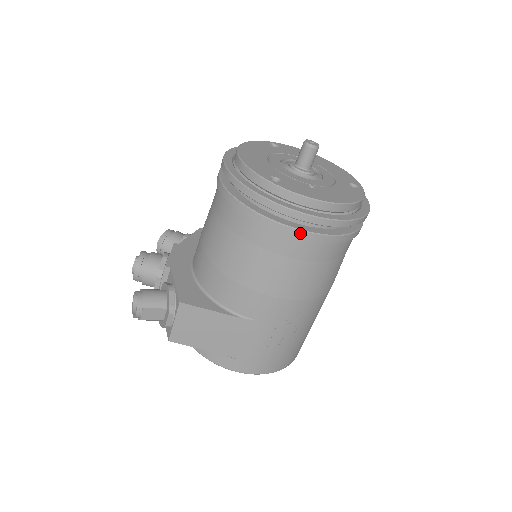
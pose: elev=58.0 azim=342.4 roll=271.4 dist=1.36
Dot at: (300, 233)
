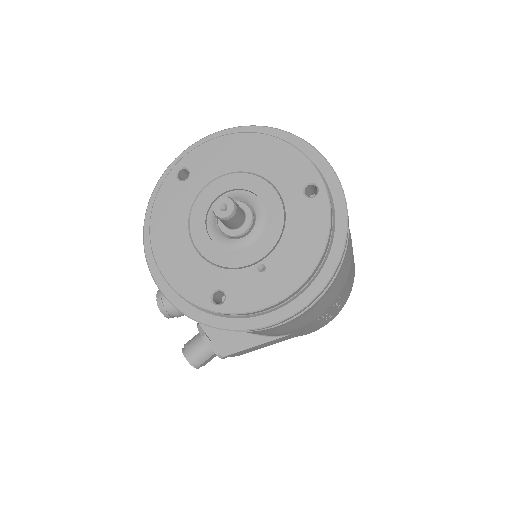
Dot at: (283, 324)
